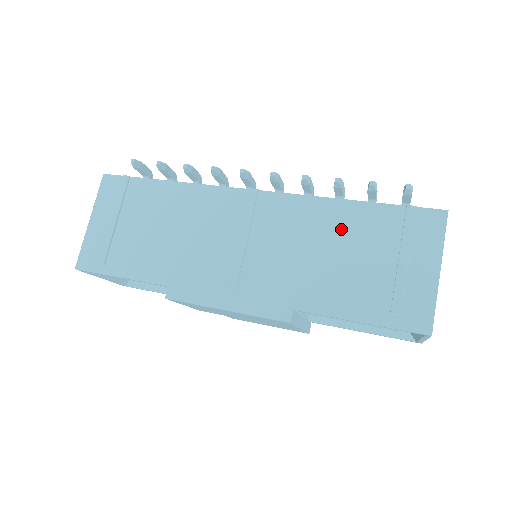
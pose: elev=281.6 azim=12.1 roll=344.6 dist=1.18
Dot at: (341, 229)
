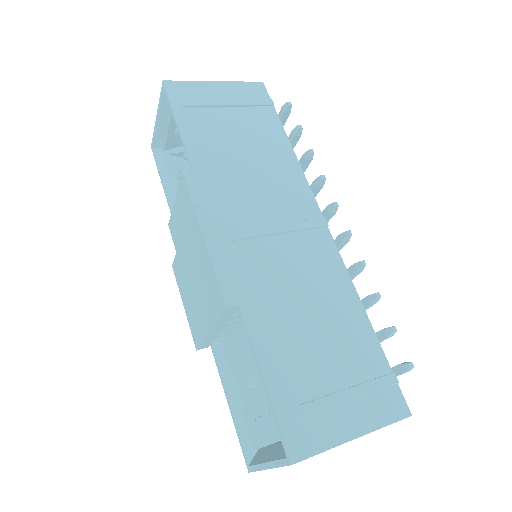
Dot at: (338, 319)
